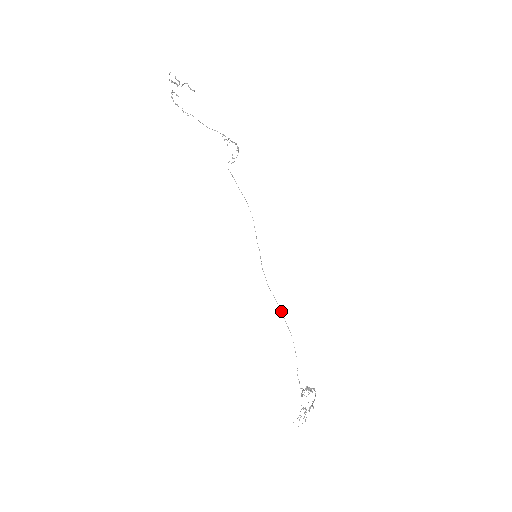
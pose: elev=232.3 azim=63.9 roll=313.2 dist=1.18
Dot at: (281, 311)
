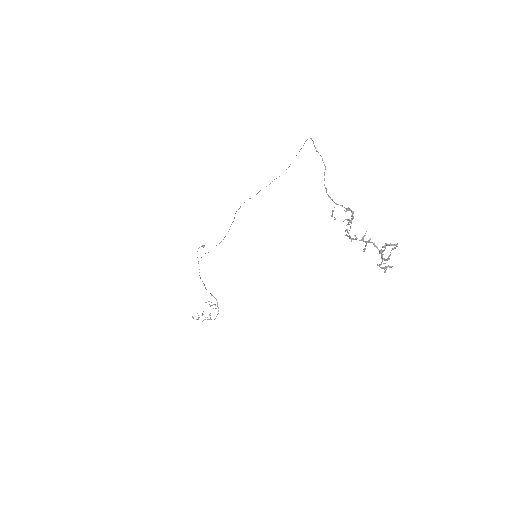
Dot at: occluded
